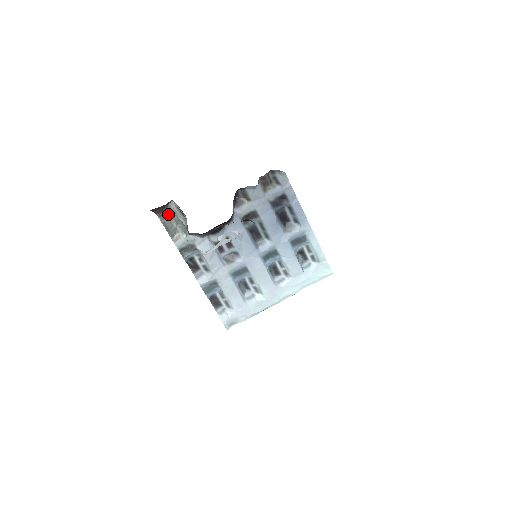
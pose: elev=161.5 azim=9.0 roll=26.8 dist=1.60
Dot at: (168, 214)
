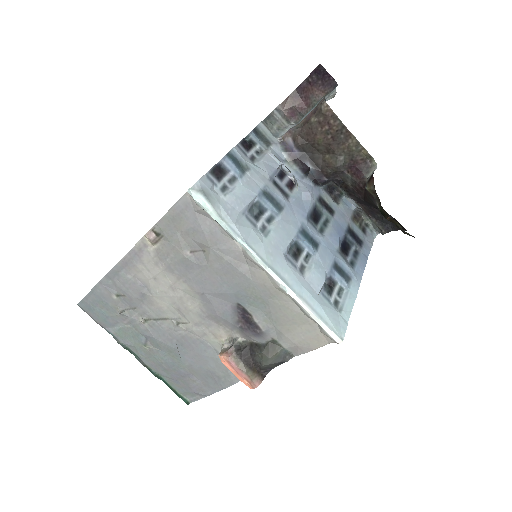
Dot at: (282, 120)
